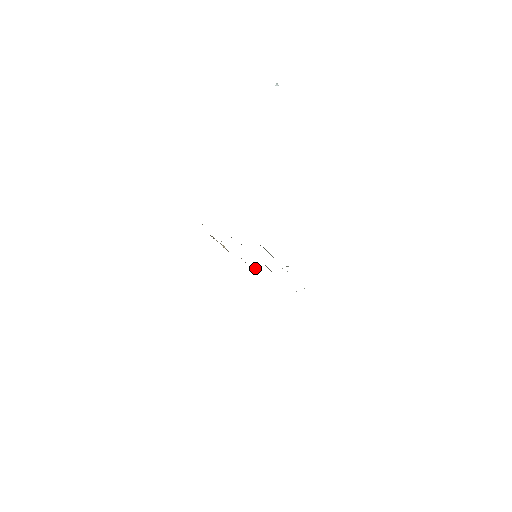
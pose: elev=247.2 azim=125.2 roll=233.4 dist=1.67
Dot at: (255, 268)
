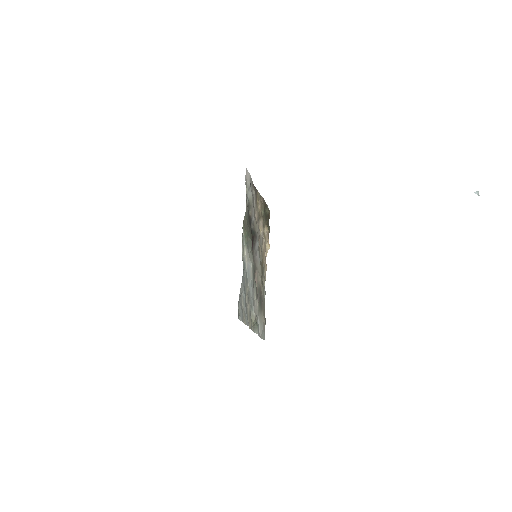
Dot at: occluded
